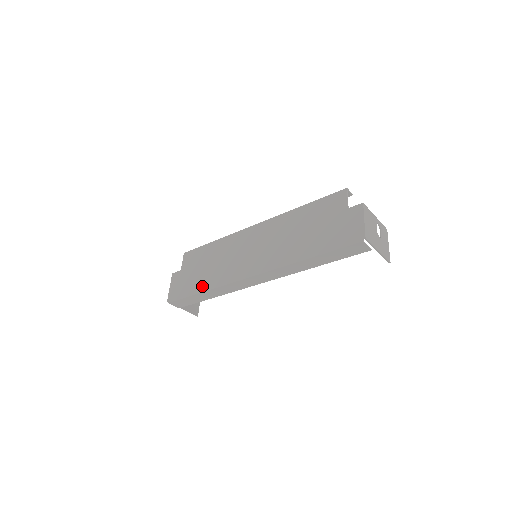
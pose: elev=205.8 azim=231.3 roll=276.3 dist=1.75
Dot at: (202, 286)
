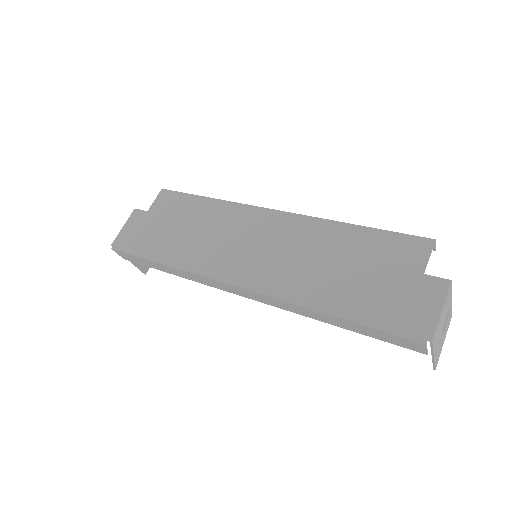
Dot at: (165, 254)
